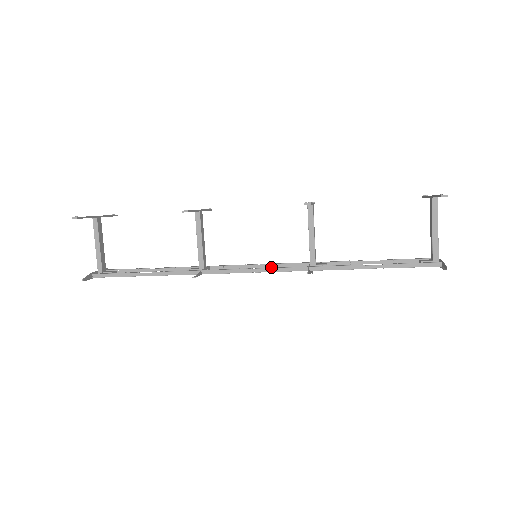
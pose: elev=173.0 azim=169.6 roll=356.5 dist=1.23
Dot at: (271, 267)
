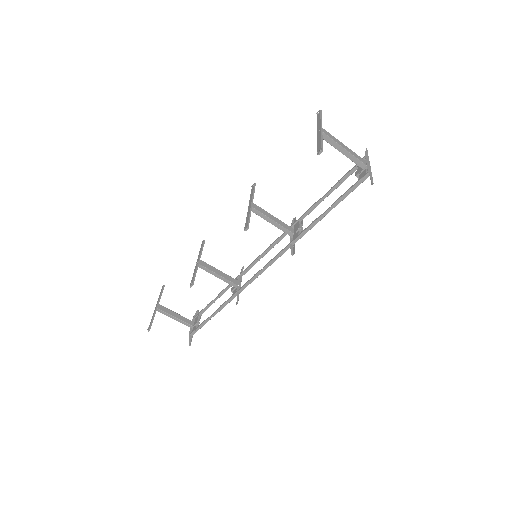
Dot at: occluded
